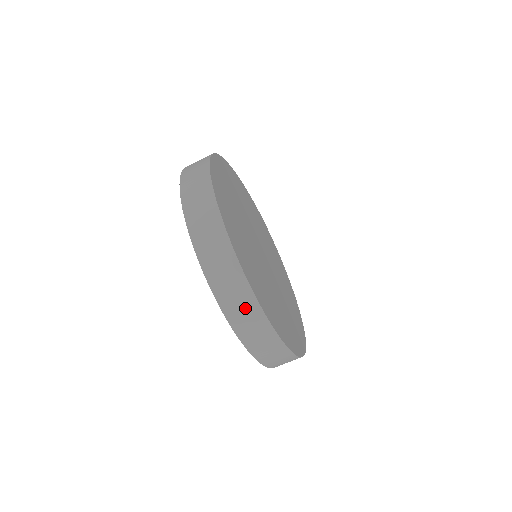
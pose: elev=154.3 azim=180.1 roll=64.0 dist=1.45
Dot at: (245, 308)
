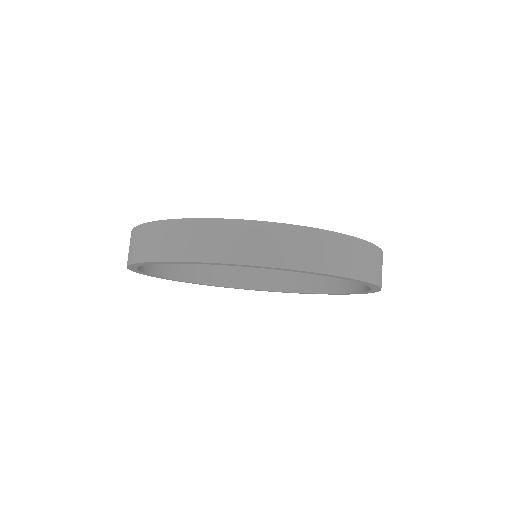
Dot at: (364, 256)
